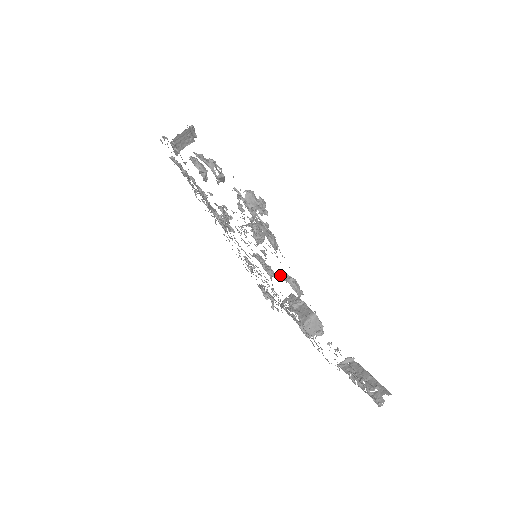
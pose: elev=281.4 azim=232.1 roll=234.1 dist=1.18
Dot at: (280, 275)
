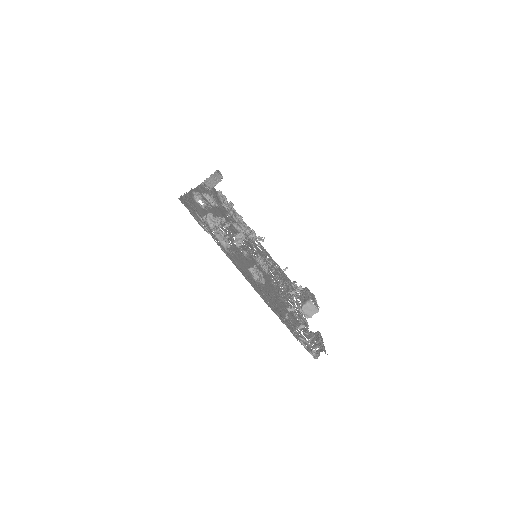
Dot at: (249, 266)
